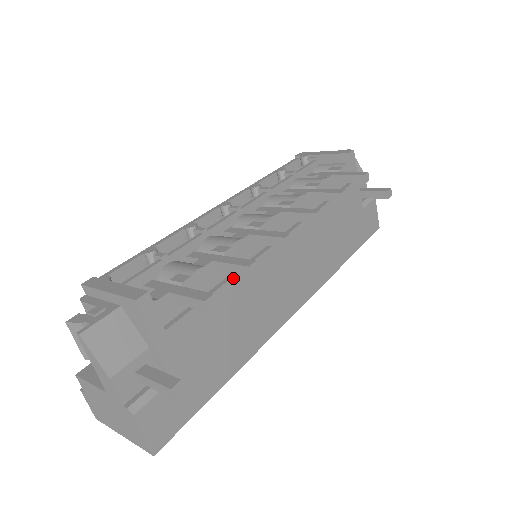
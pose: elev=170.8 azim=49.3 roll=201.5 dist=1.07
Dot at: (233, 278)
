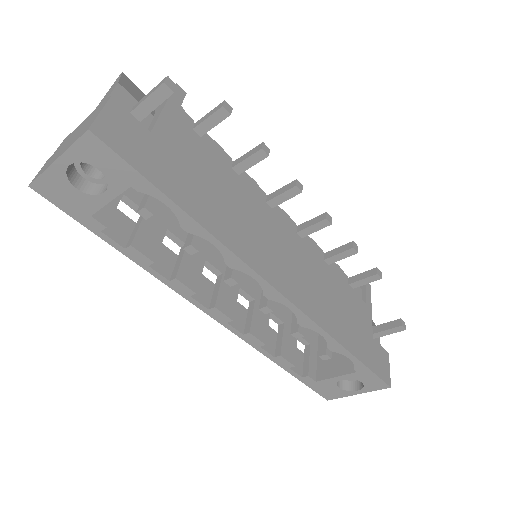
Dot at: (240, 179)
